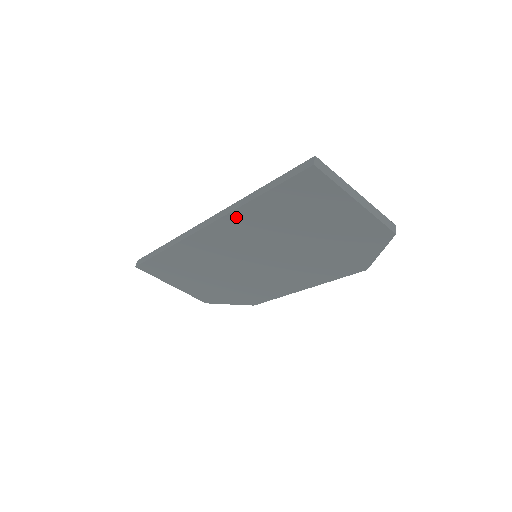
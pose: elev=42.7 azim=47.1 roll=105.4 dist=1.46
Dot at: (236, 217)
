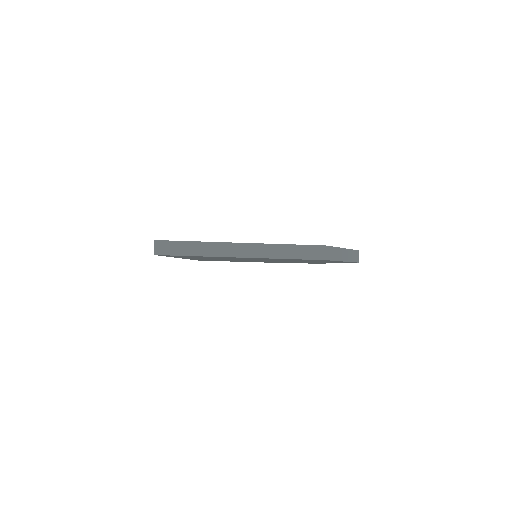
Dot at: occluded
